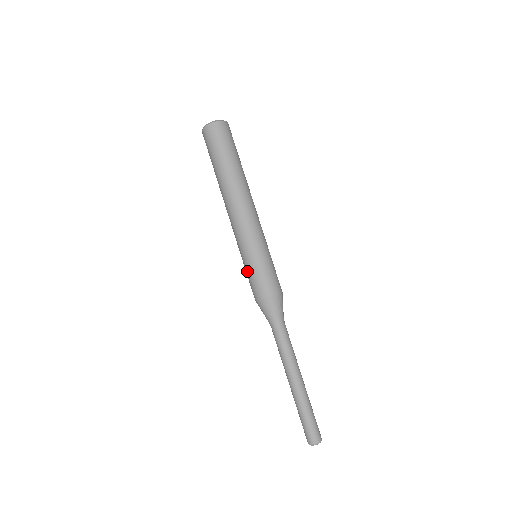
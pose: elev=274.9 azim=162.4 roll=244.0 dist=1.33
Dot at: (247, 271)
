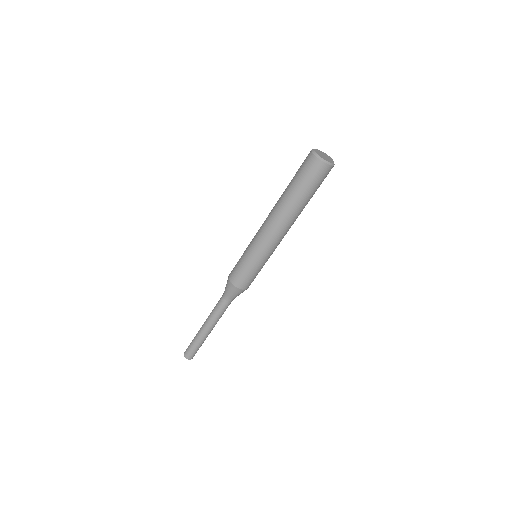
Dot at: (240, 259)
